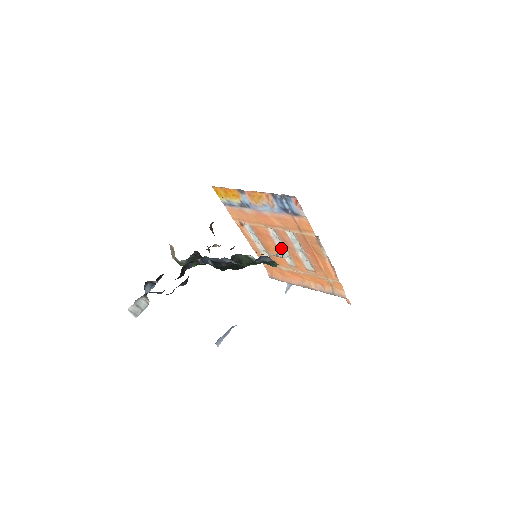
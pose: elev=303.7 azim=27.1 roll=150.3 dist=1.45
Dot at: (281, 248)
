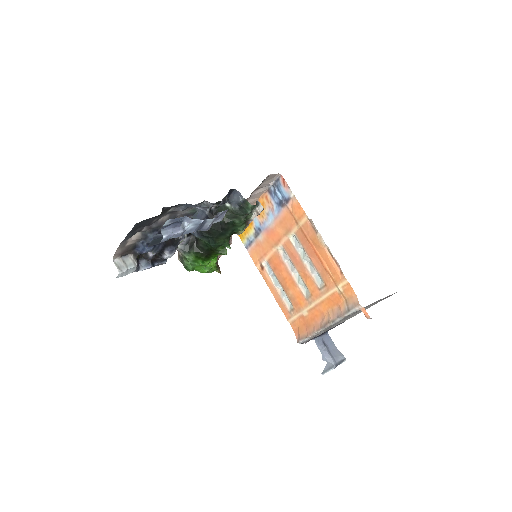
Dot at: (294, 275)
